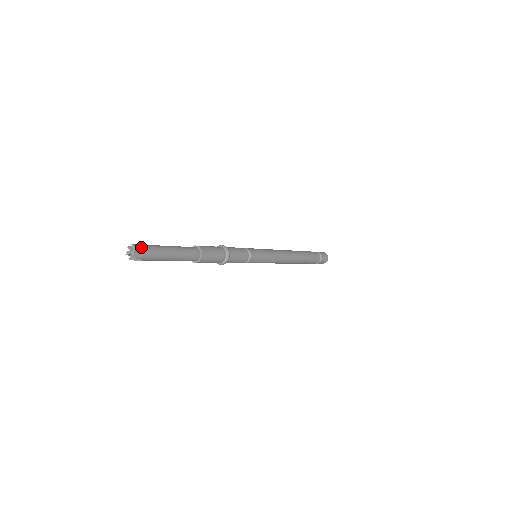
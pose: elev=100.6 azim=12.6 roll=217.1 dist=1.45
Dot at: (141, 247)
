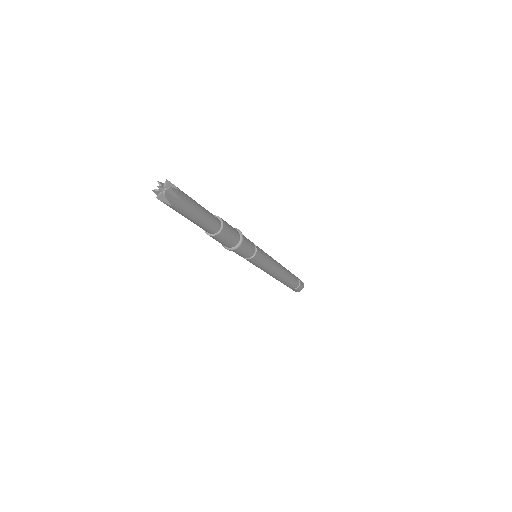
Dot at: (174, 188)
